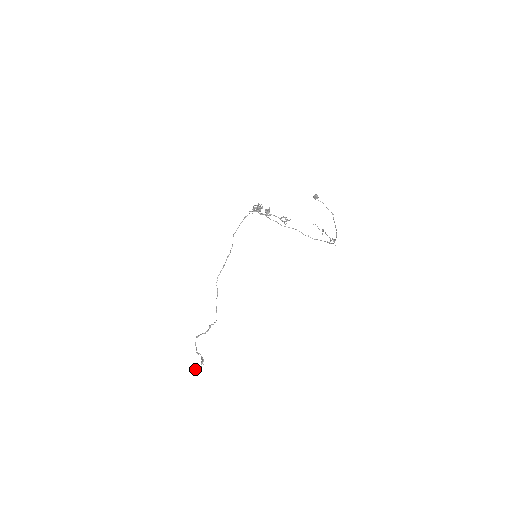
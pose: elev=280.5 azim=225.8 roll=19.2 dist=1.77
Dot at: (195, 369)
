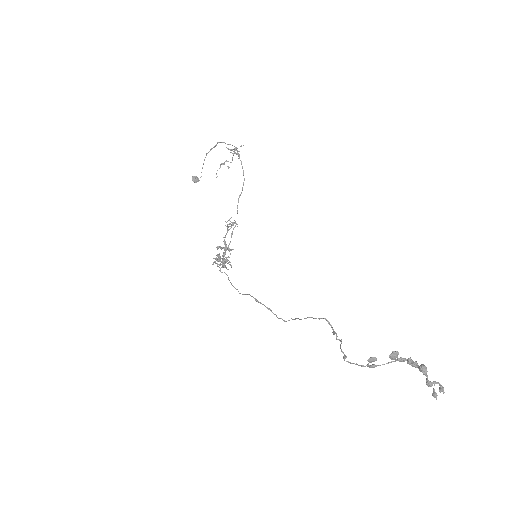
Dot at: (428, 384)
